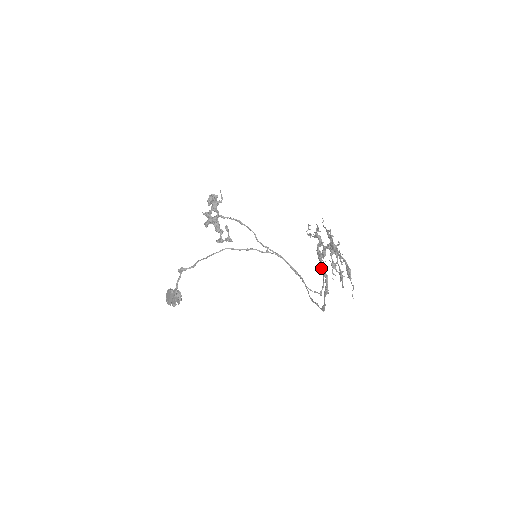
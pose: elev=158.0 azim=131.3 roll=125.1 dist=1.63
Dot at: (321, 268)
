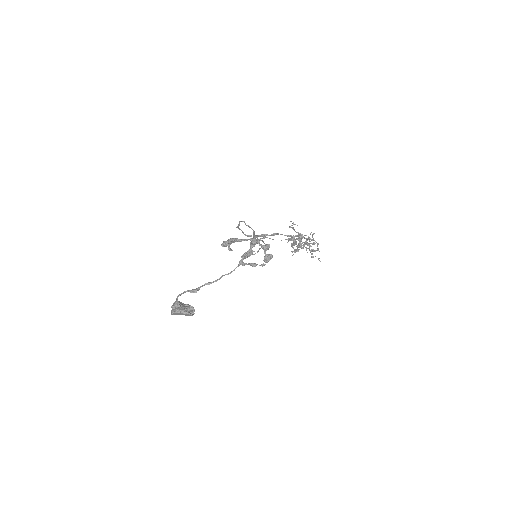
Dot at: (277, 234)
